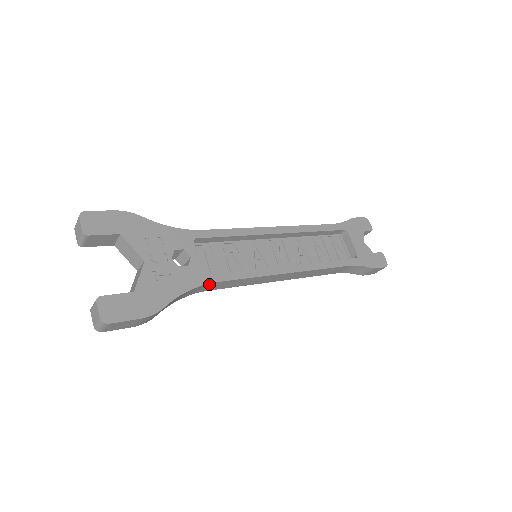
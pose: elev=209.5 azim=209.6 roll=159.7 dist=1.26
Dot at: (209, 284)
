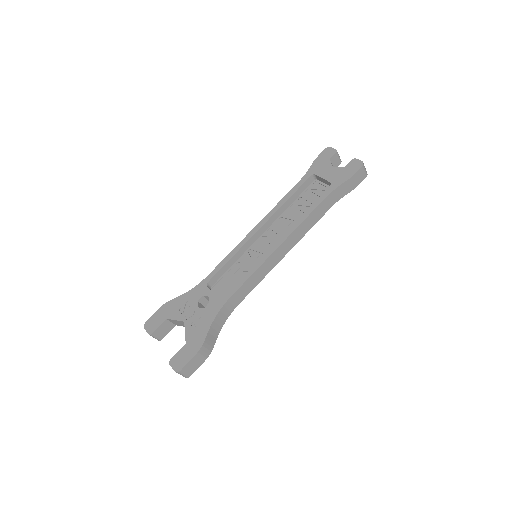
Dot at: (228, 302)
